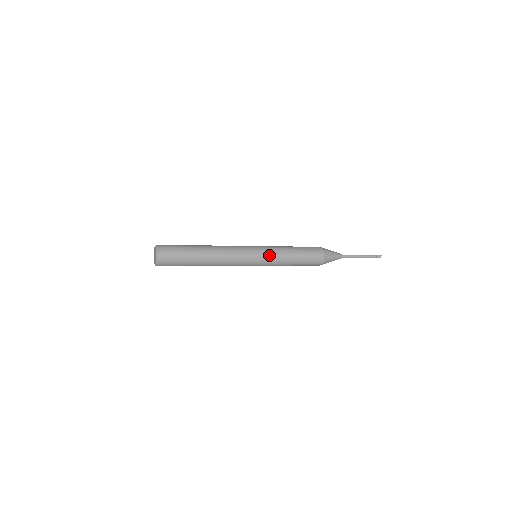
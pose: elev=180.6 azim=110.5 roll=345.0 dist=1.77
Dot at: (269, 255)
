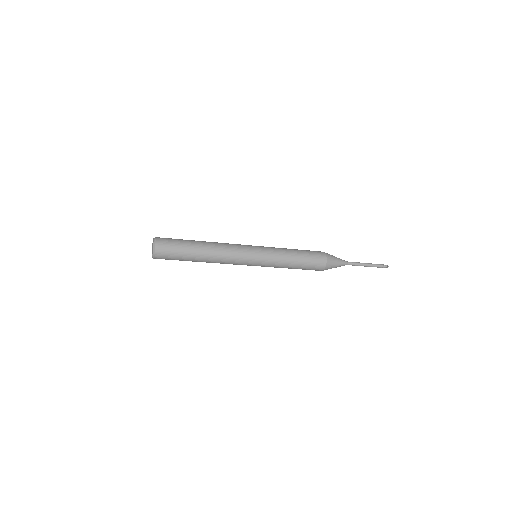
Dot at: (268, 263)
